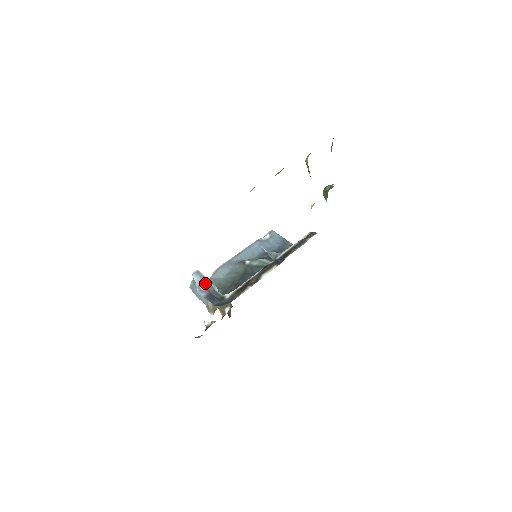
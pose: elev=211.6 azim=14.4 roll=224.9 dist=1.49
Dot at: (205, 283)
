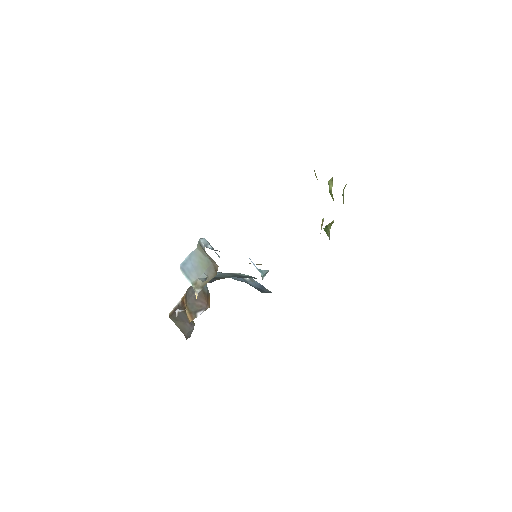
Dot at: (212, 247)
